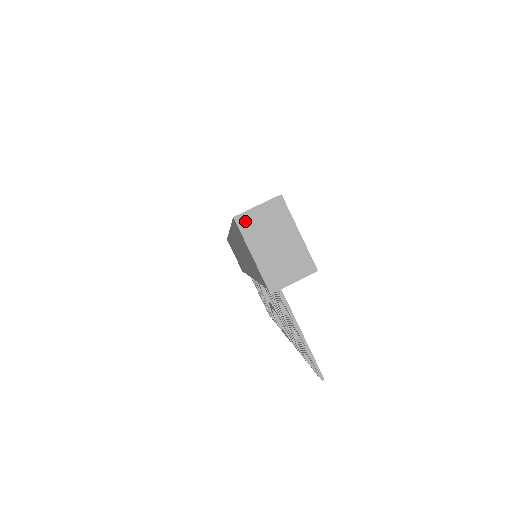
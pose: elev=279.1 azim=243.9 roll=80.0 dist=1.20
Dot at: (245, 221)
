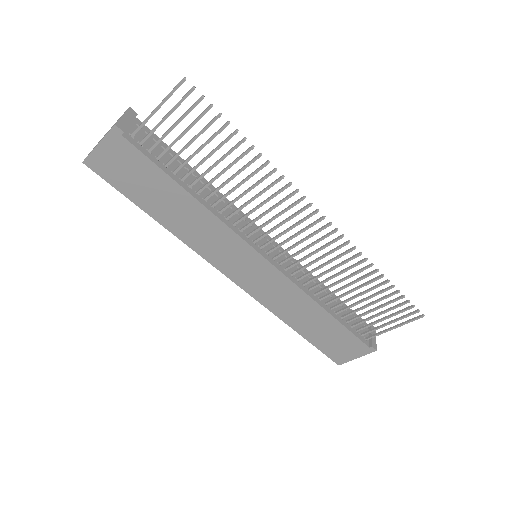
Dot at: (88, 156)
